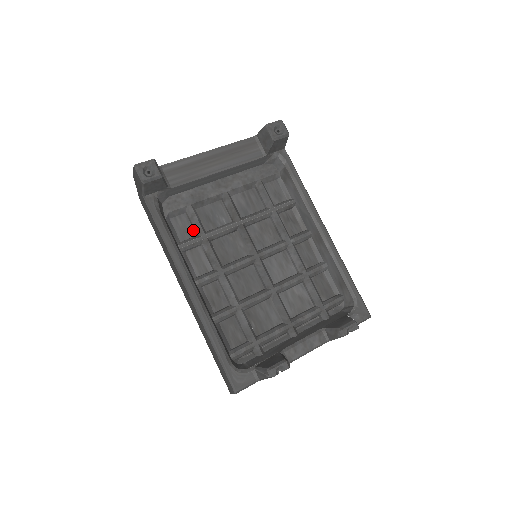
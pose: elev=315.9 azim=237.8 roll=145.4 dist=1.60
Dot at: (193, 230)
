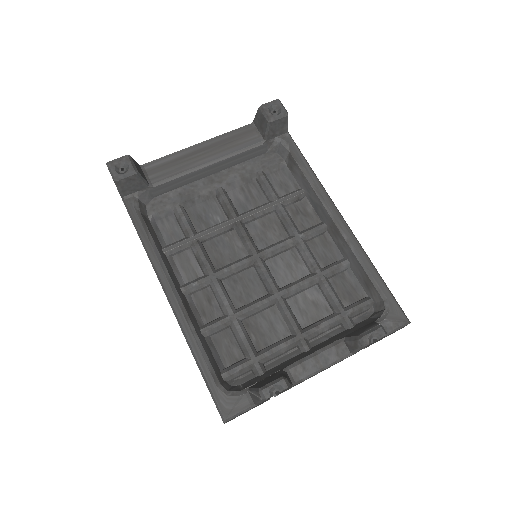
Dot at: (182, 232)
